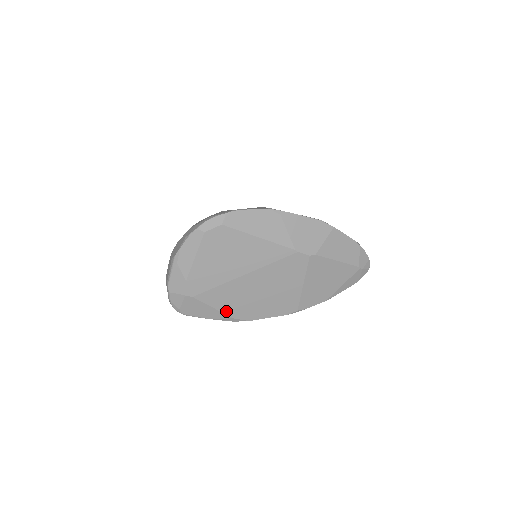
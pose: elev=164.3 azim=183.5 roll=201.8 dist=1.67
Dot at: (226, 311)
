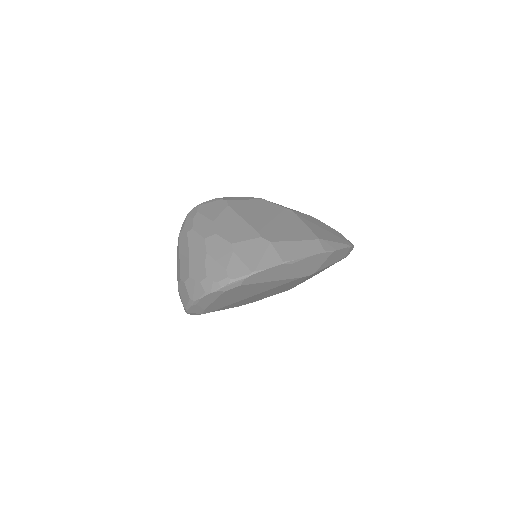
Dot at: occluded
